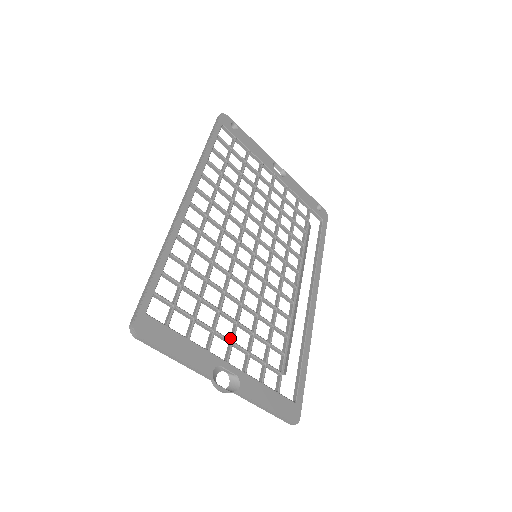
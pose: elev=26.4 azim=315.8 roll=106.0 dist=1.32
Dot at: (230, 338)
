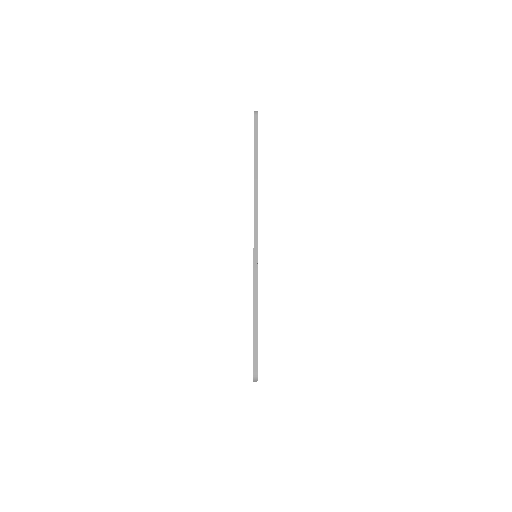
Dot at: occluded
